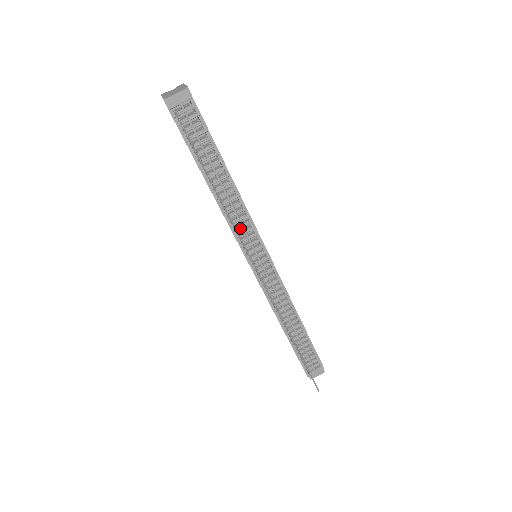
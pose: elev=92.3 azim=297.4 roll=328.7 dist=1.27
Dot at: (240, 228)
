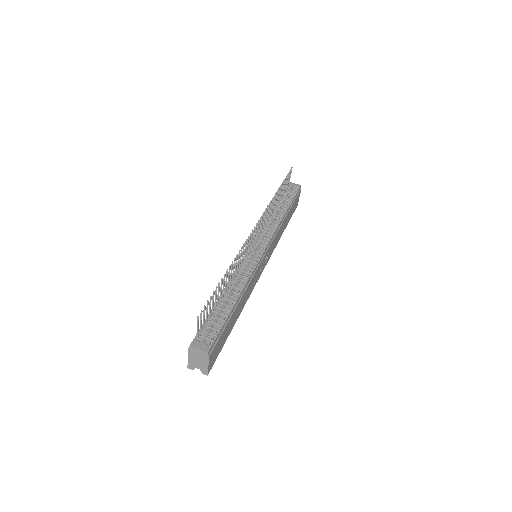
Dot at: (267, 229)
